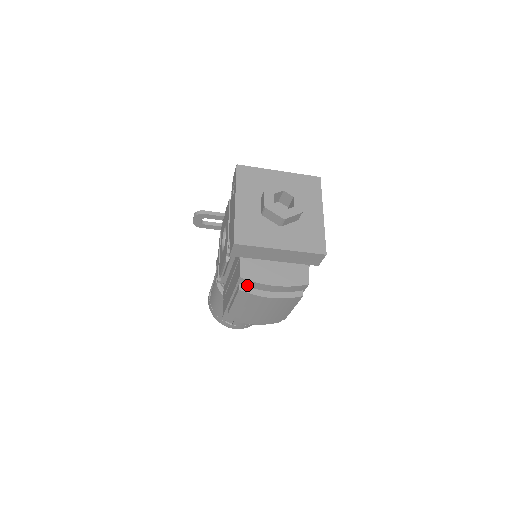
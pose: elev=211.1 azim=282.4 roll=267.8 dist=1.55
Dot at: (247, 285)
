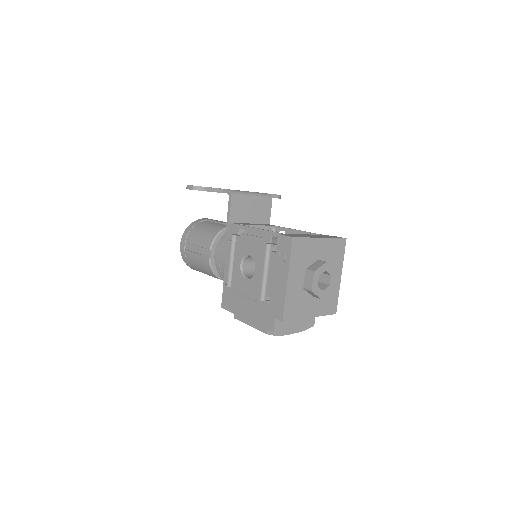
Dot at: occluded
